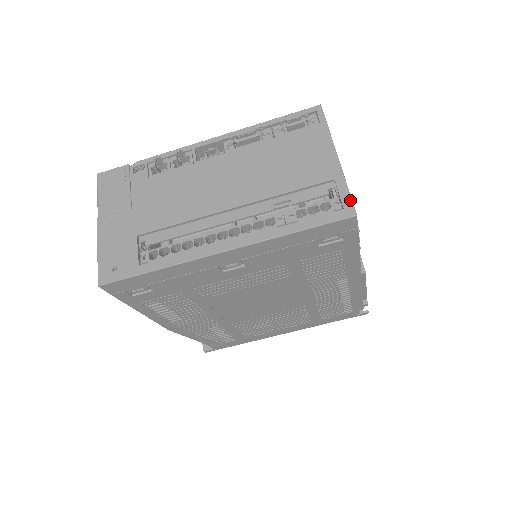
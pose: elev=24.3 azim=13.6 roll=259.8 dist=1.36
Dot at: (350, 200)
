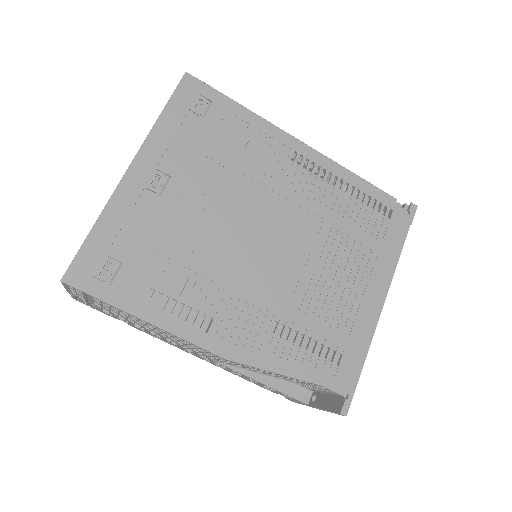
Dot at: occluded
